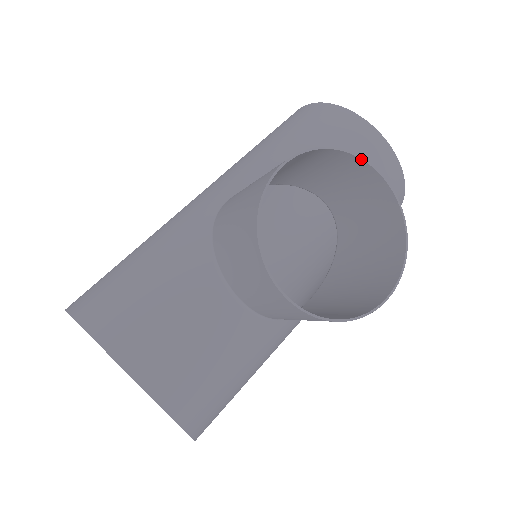
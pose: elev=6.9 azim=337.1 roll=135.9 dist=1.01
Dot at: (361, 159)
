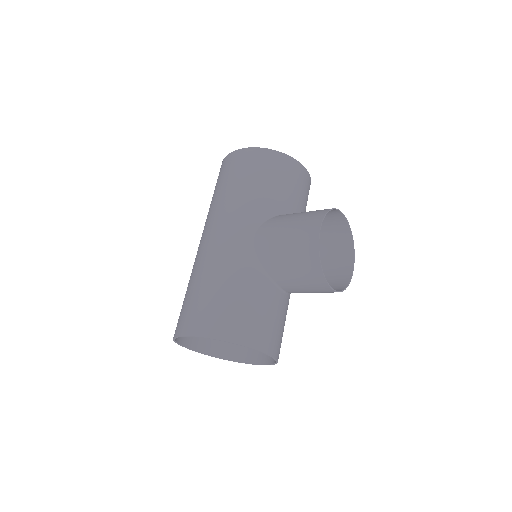
Dot at: (336, 209)
